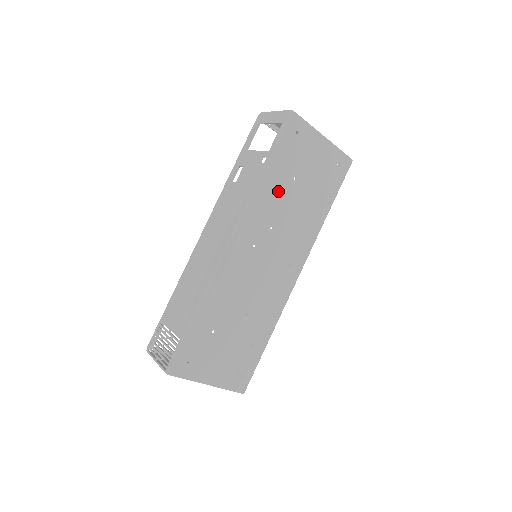
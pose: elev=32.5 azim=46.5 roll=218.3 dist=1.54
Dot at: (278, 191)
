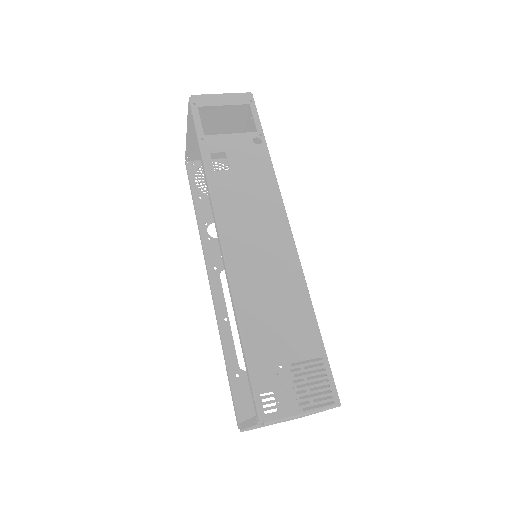
Dot at: occluded
